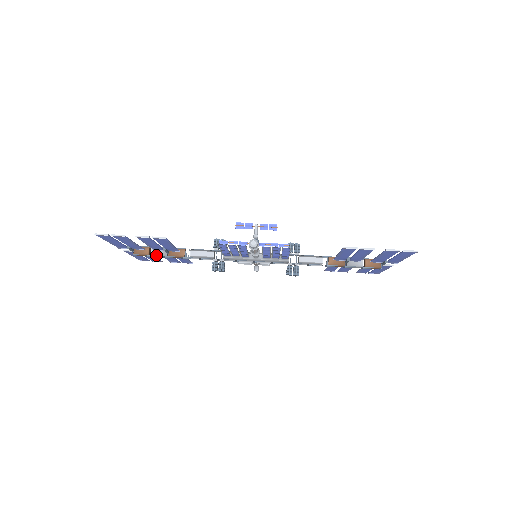
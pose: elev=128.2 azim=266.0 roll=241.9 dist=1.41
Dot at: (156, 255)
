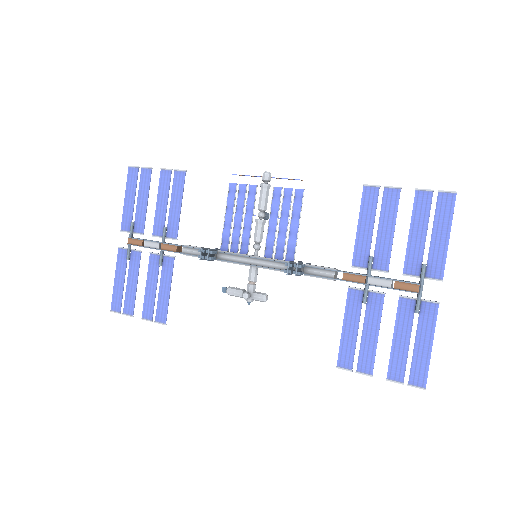
Dot at: occluded
